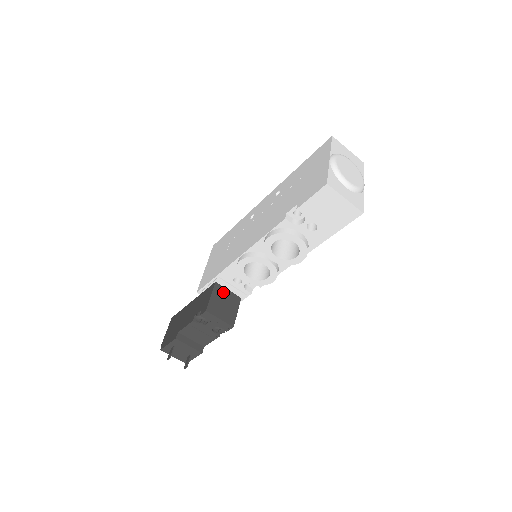
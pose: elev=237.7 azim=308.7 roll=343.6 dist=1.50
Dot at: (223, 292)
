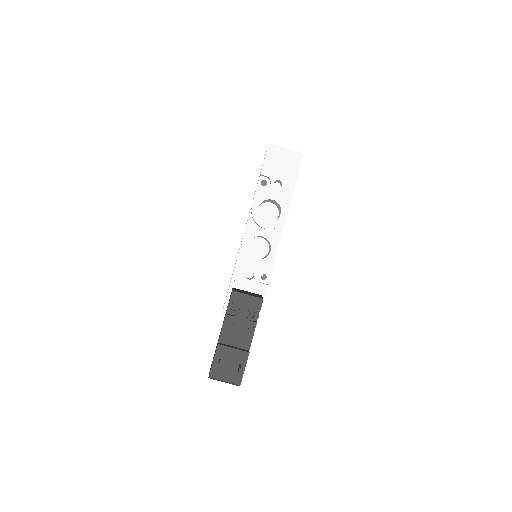
Dot at: occluded
